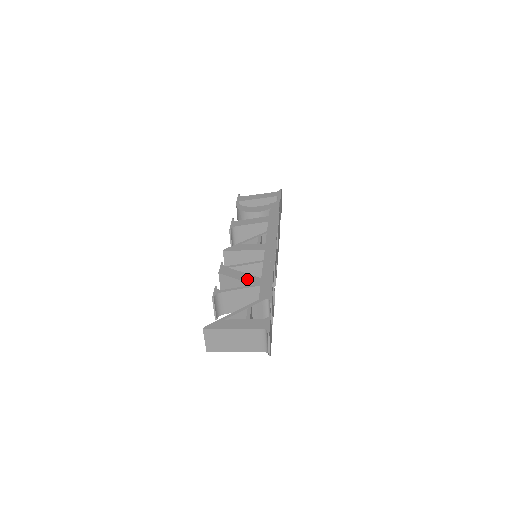
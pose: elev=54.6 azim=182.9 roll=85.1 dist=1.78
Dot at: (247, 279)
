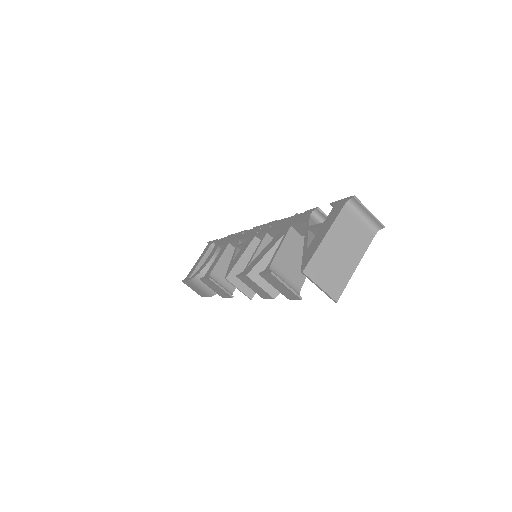
Dot at: (274, 242)
